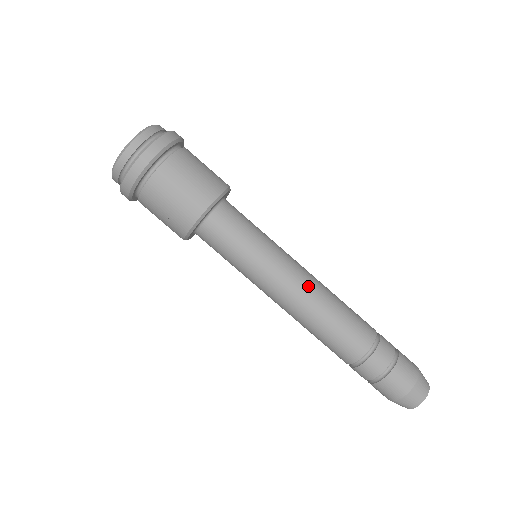
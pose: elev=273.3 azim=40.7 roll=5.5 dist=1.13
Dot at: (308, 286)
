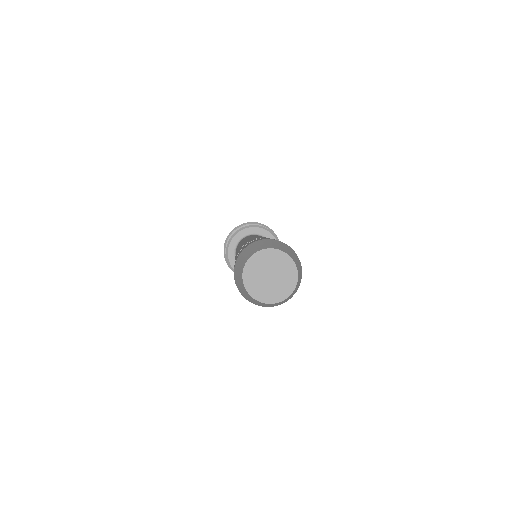
Dot at: occluded
